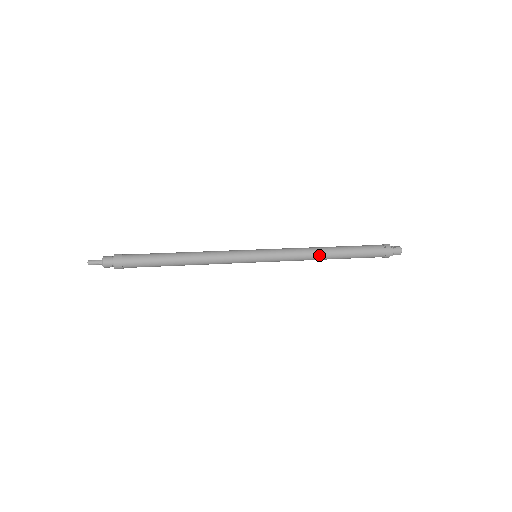
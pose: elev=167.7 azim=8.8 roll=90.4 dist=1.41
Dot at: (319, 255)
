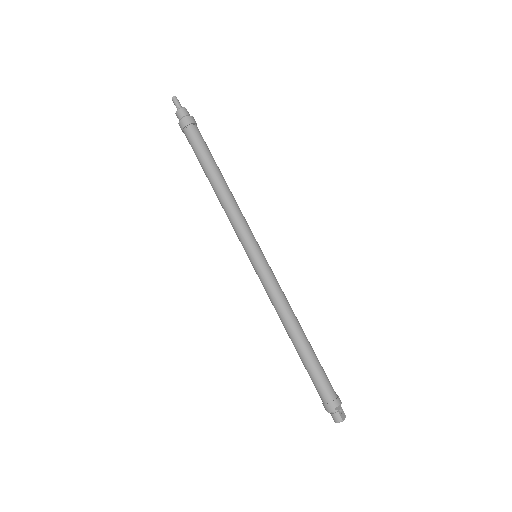
Dot at: (287, 325)
